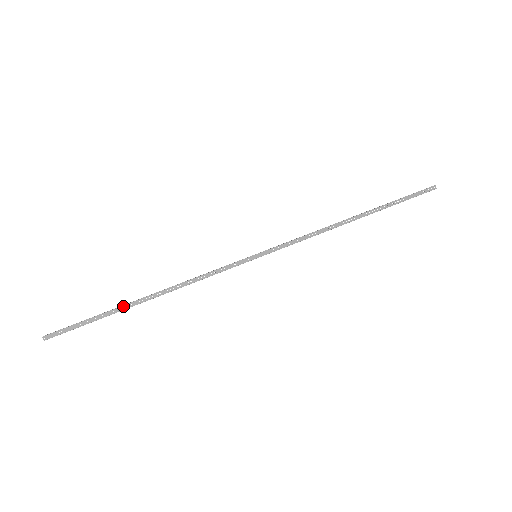
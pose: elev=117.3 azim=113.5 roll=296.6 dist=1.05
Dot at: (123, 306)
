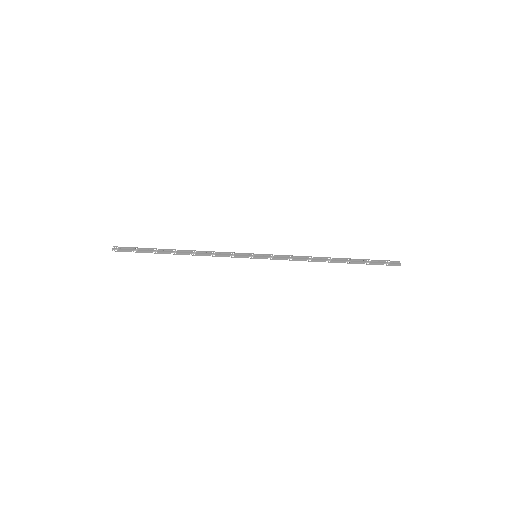
Dot at: (163, 252)
